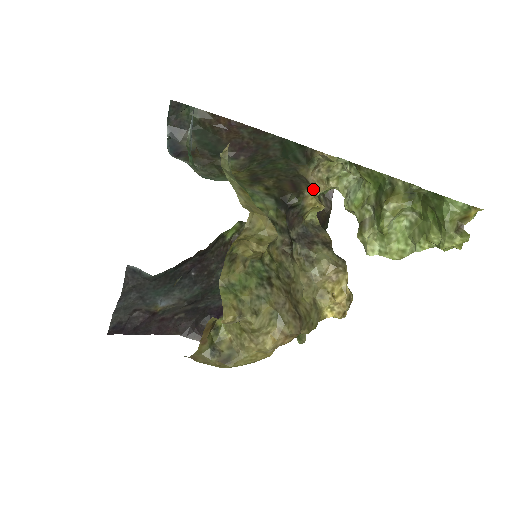
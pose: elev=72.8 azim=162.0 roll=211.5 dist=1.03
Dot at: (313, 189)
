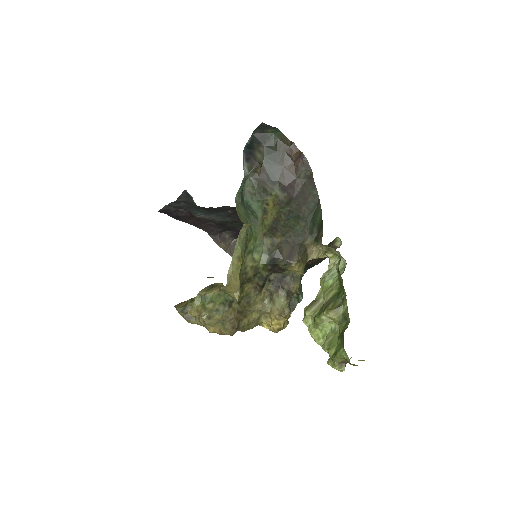
Dot at: (302, 262)
